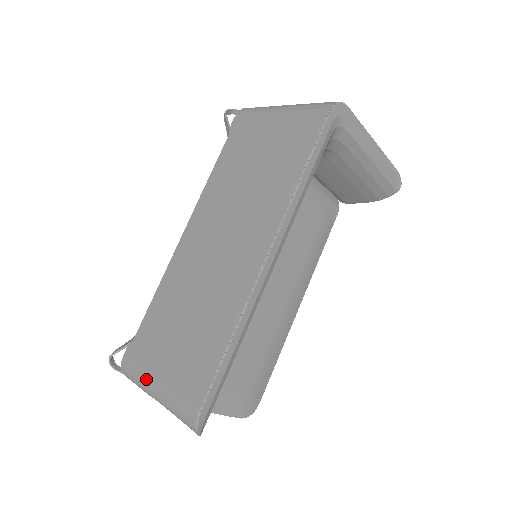
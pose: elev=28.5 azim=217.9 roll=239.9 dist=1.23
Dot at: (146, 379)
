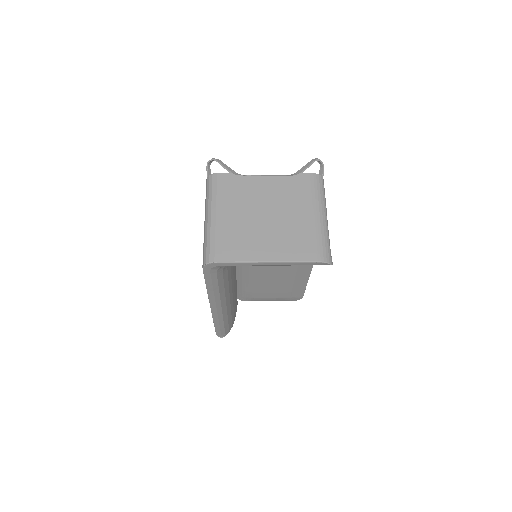
Dot at: occluded
